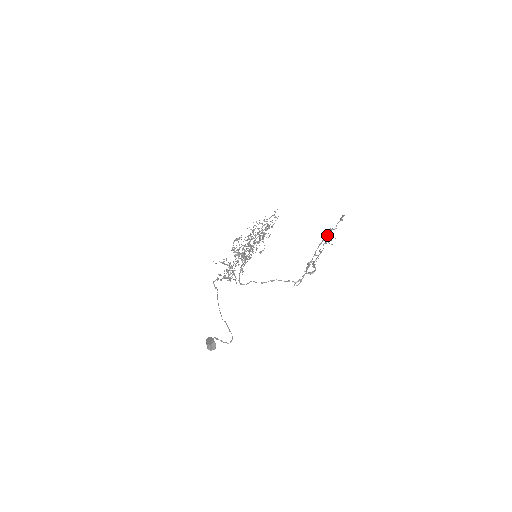
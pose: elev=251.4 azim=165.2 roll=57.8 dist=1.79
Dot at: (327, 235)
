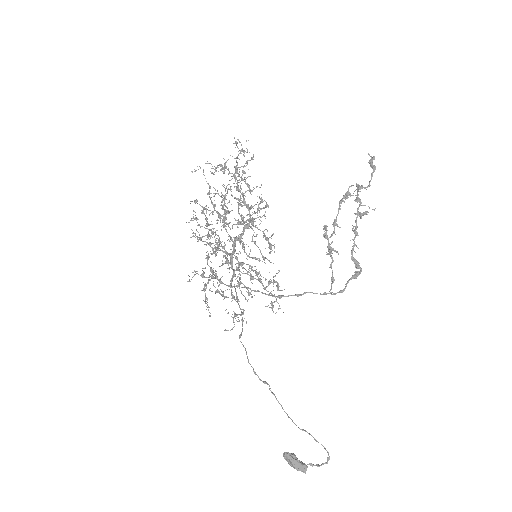
Dot at: (359, 202)
